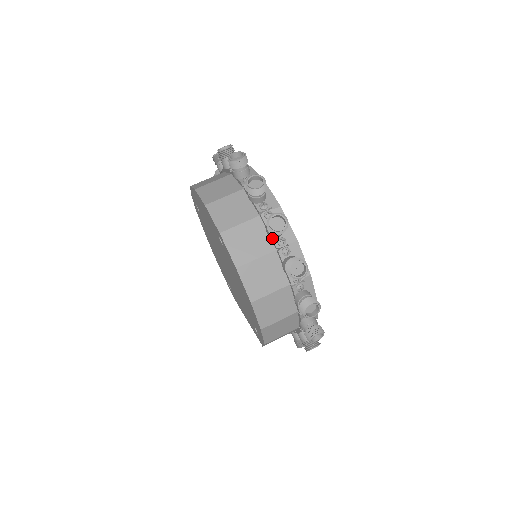
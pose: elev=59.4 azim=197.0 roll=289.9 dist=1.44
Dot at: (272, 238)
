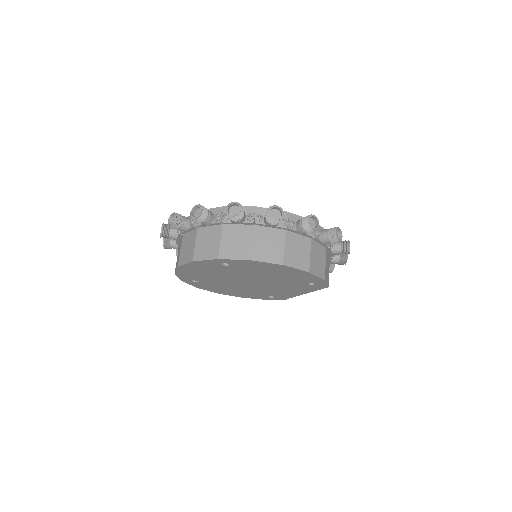
Dot at: (244, 223)
